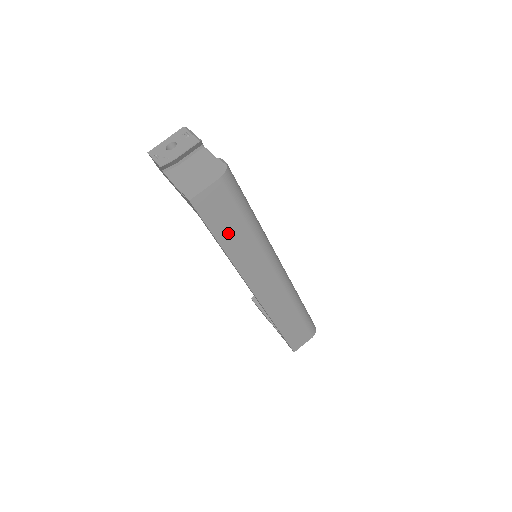
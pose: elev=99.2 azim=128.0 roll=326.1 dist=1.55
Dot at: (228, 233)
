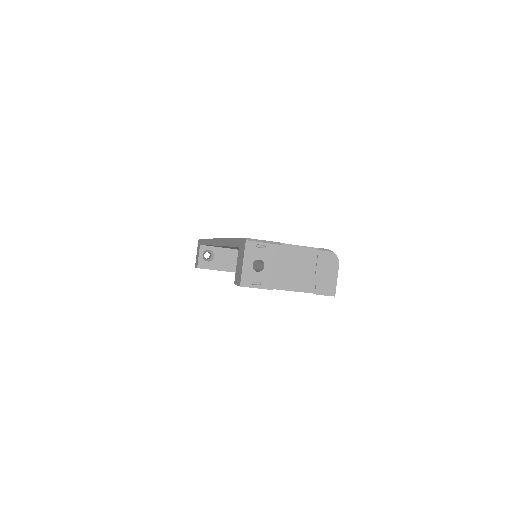
Dot at: occluded
